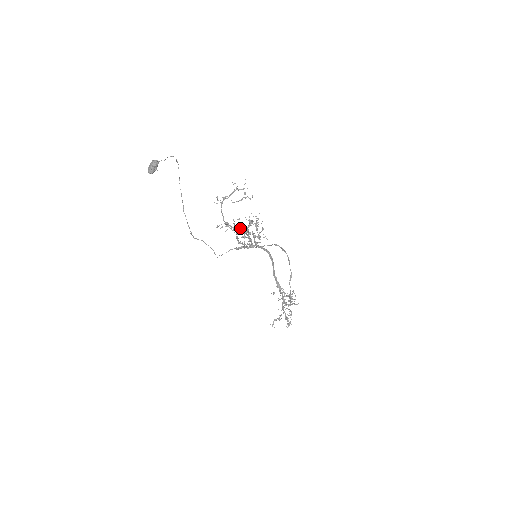
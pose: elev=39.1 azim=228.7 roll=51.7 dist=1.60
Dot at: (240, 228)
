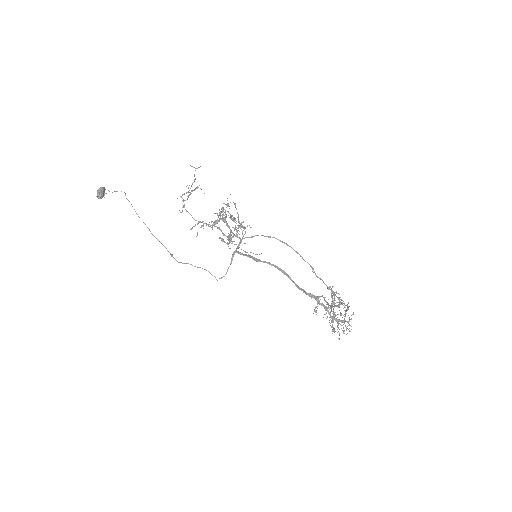
Dot at: (215, 220)
